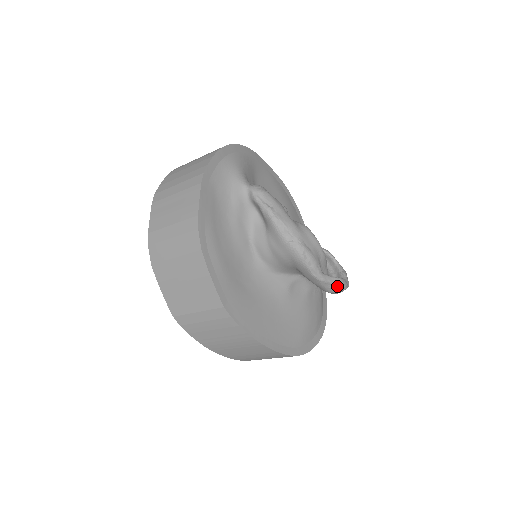
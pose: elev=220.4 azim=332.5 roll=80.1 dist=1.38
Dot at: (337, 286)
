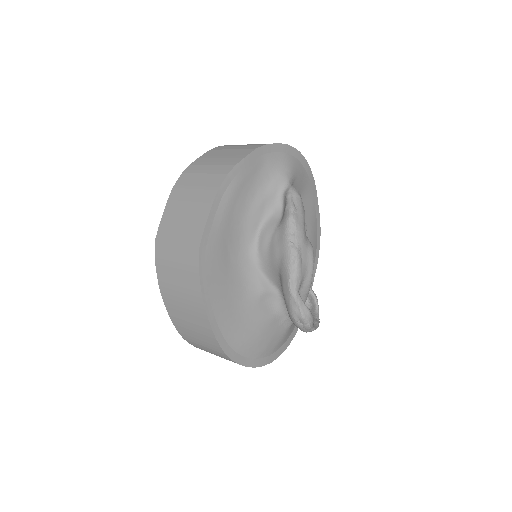
Dot at: (303, 314)
